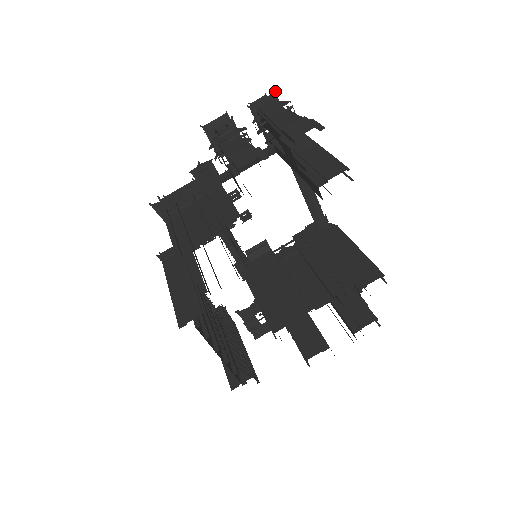
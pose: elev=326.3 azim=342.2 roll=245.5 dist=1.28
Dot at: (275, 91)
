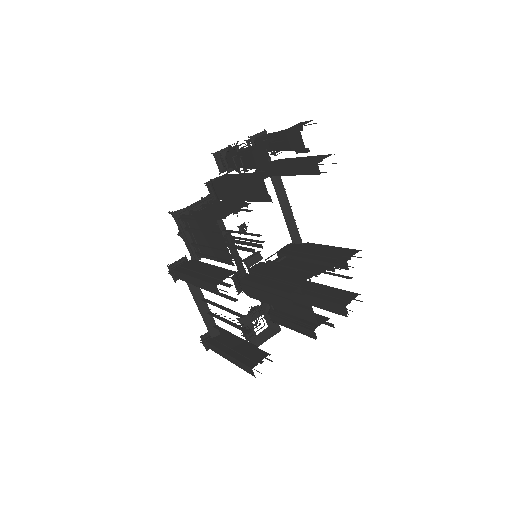
Dot at: occluded
